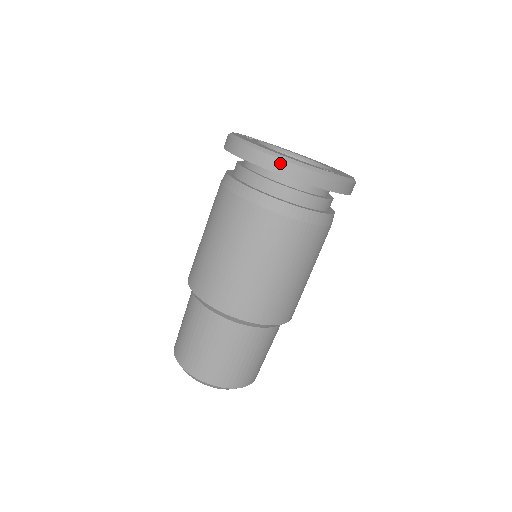
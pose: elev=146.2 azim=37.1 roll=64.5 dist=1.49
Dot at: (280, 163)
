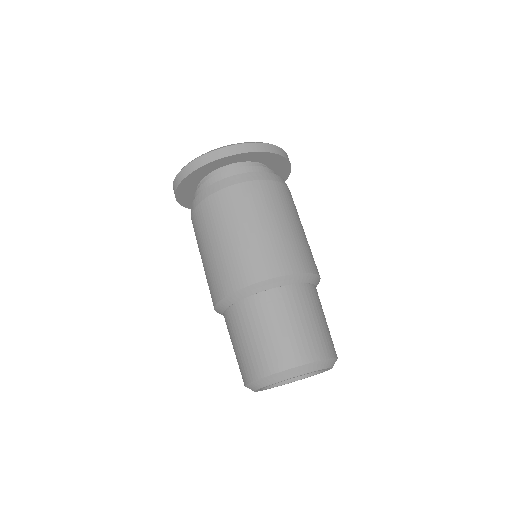
Dot at: (183, 172)
